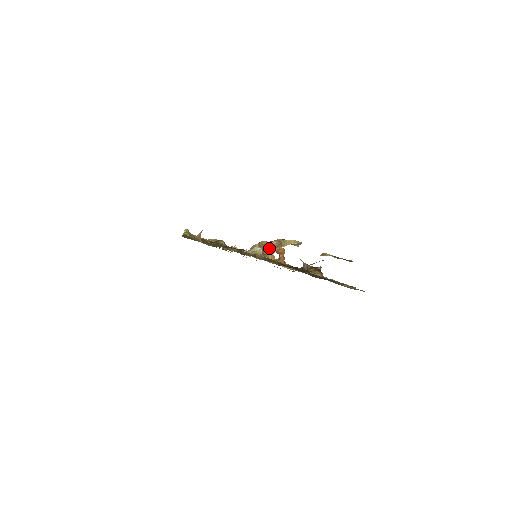
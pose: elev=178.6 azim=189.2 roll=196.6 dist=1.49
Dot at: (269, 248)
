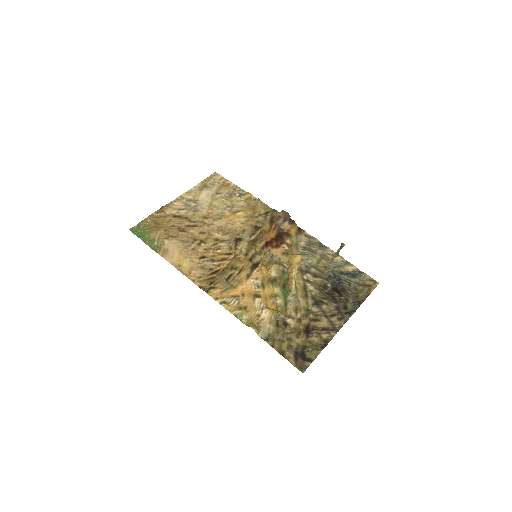
Dot at: occluded
